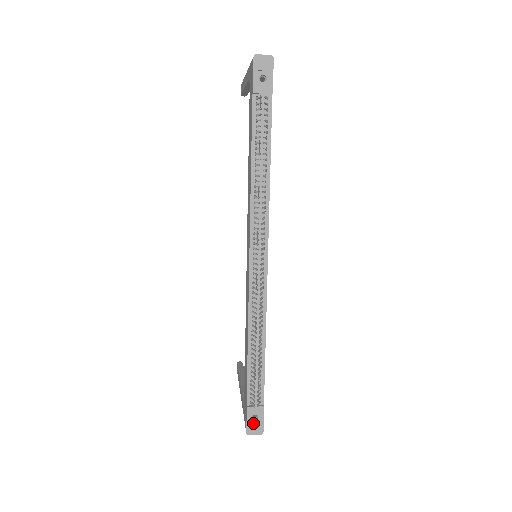
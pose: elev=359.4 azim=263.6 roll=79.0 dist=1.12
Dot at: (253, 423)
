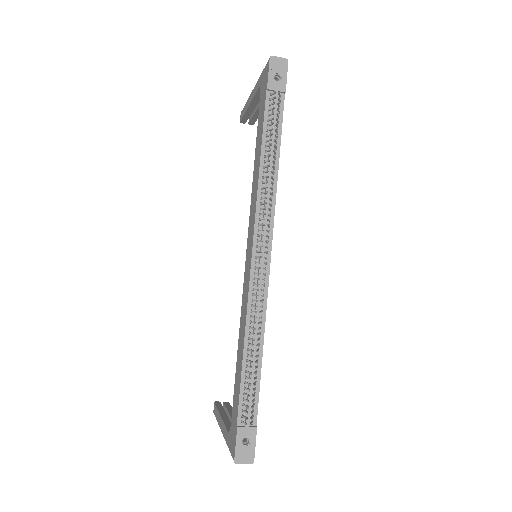
Dot at: (243, 448)
